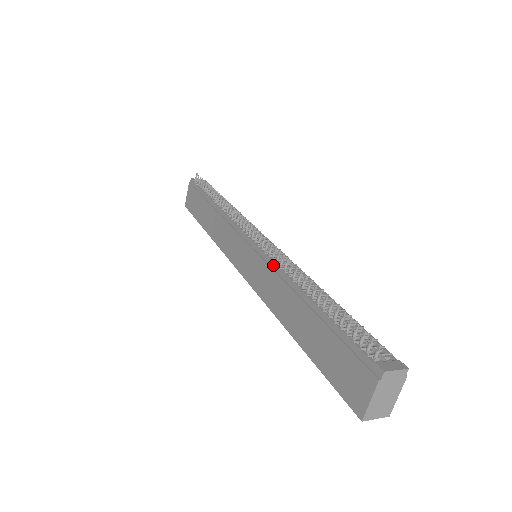
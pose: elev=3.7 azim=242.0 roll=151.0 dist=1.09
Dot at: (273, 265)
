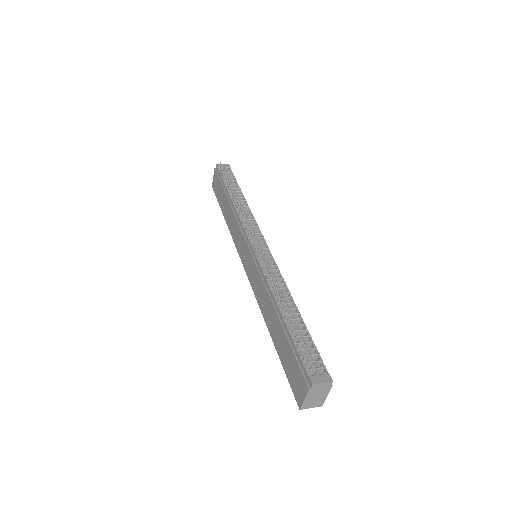
Dot at: (262, 274)
